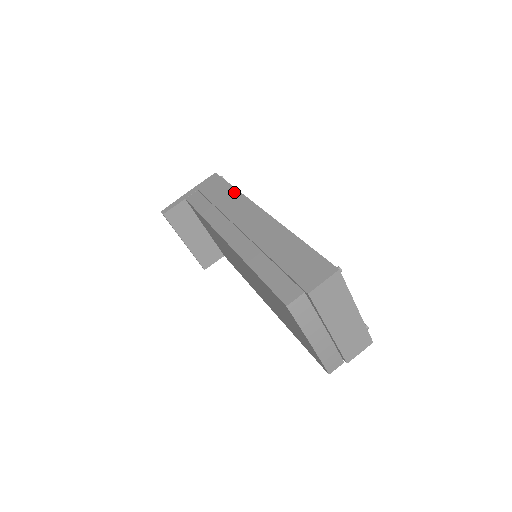
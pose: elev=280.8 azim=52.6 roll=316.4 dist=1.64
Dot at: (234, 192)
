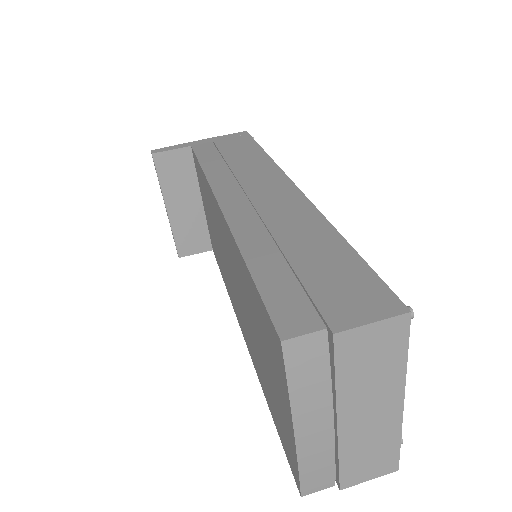
Dot at: (262, 155)
